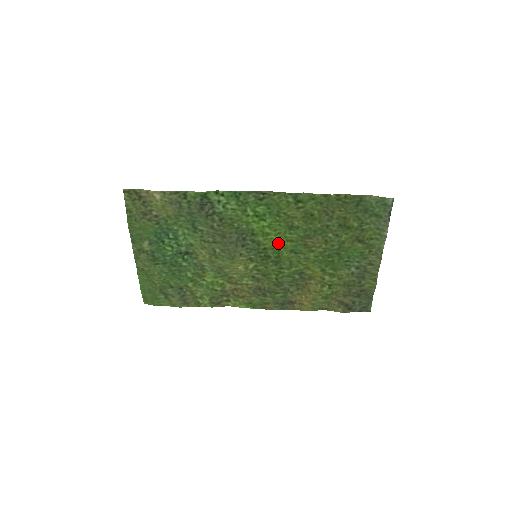
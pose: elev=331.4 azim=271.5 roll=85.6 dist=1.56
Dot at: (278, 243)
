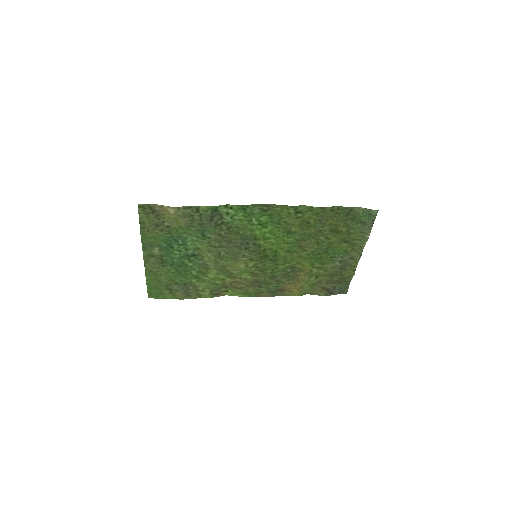
Dot at: (276, 245)
